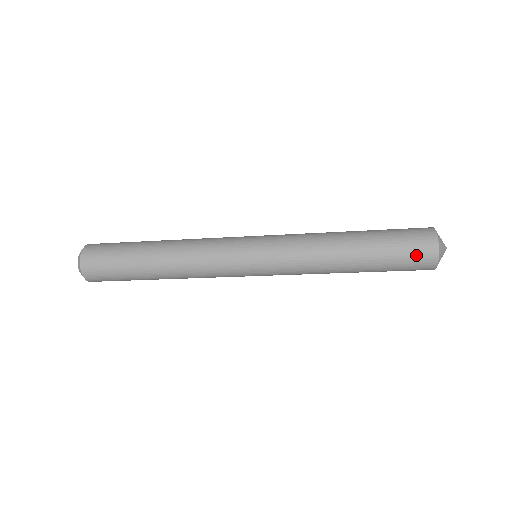
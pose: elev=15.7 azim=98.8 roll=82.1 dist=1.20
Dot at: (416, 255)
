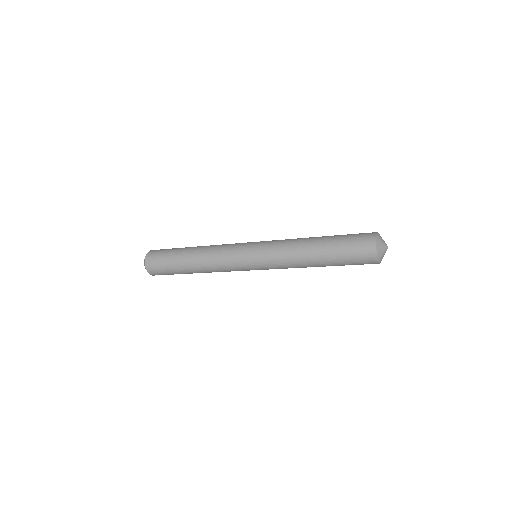
Dot at: (362, 260)
